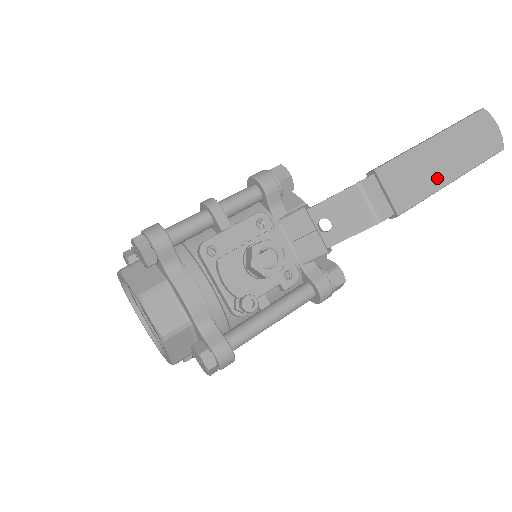
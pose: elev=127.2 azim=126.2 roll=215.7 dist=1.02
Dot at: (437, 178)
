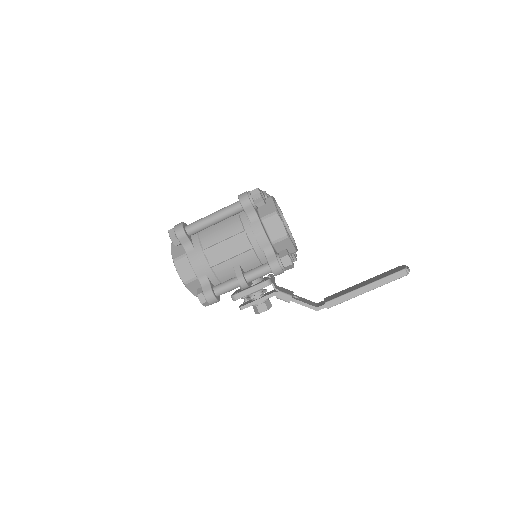
Dot at: occluded
